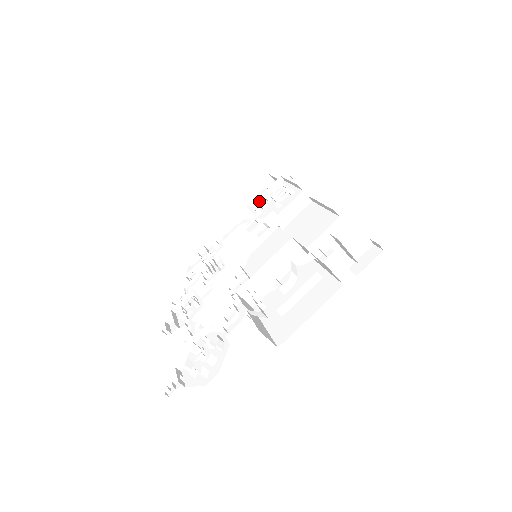
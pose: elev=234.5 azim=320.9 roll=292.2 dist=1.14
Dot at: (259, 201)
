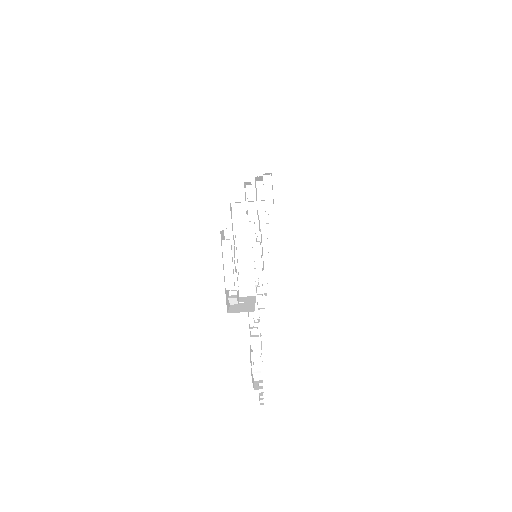
Dot at: occluded
